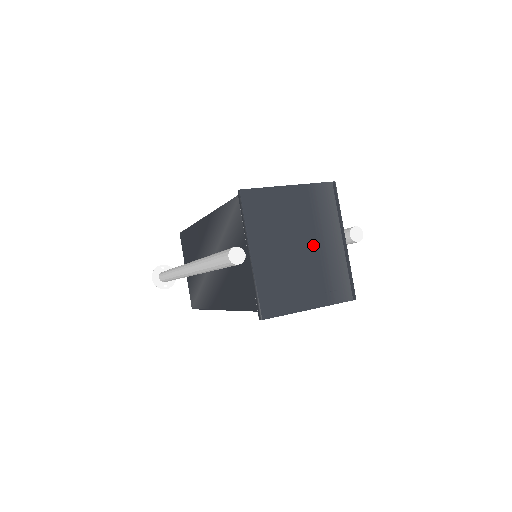
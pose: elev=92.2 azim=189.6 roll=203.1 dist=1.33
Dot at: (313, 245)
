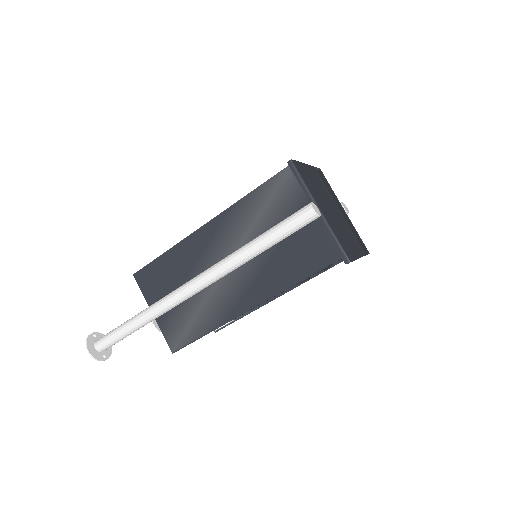
Dot at: (337, 210)
